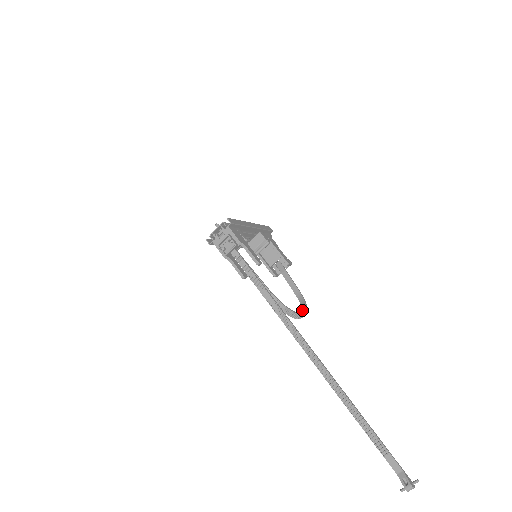
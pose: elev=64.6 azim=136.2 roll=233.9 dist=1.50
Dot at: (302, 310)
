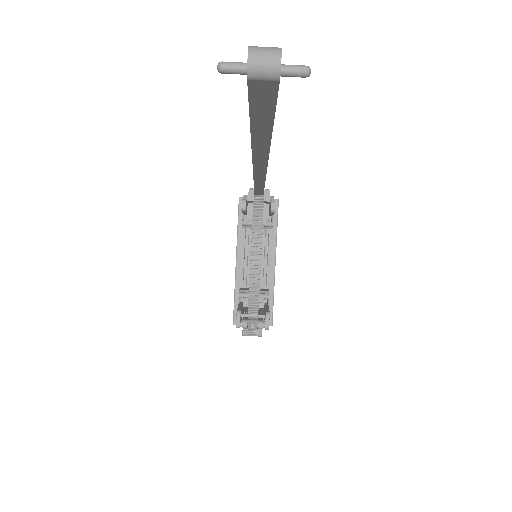
Dot at: (250, 293)
